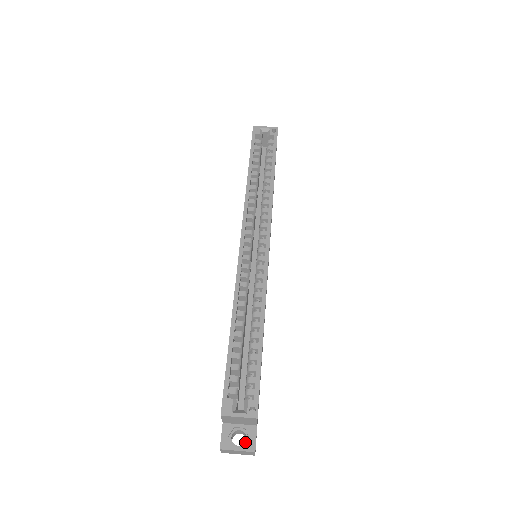
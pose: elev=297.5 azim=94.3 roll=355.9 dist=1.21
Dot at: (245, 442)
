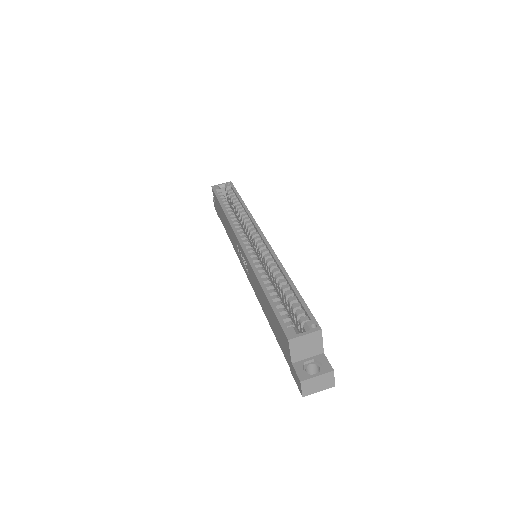
Dot at: (320, 370)
